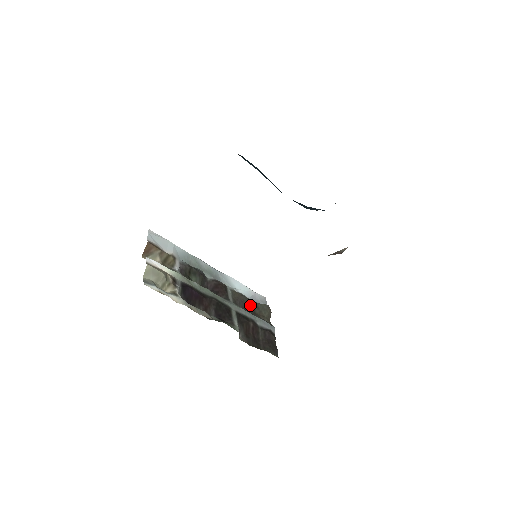
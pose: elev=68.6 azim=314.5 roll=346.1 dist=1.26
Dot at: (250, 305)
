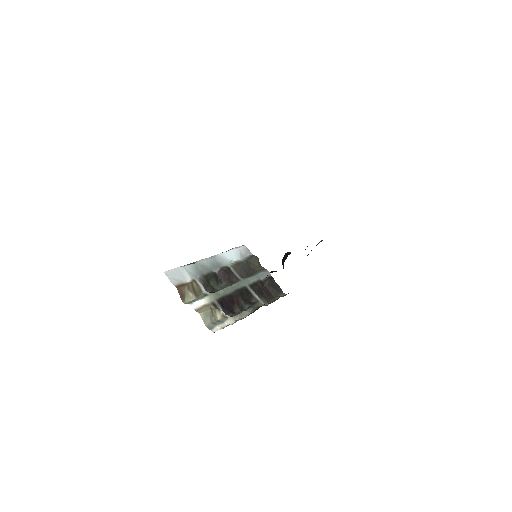
Dot at: (247, 267)
